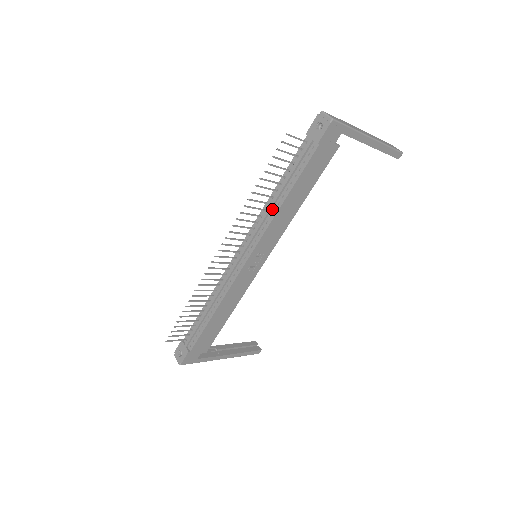
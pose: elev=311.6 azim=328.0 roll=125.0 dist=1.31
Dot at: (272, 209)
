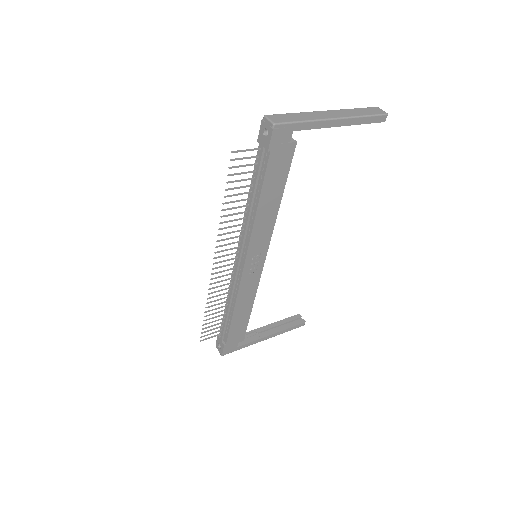
Dot at: (250, 217)
